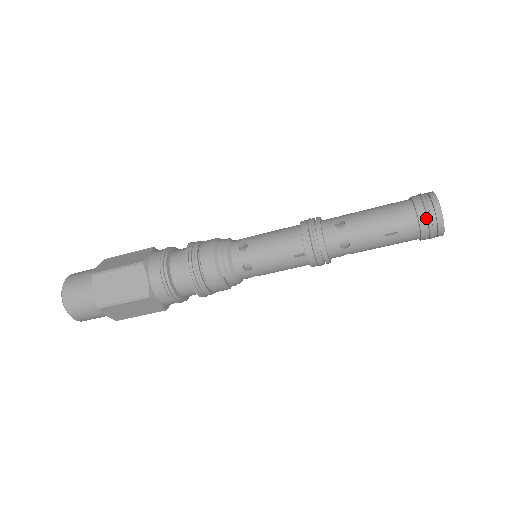
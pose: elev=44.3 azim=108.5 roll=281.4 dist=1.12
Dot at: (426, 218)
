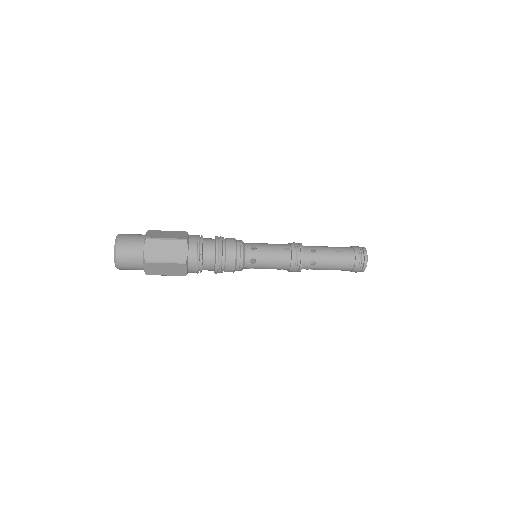
Dot at: (357, 271)
